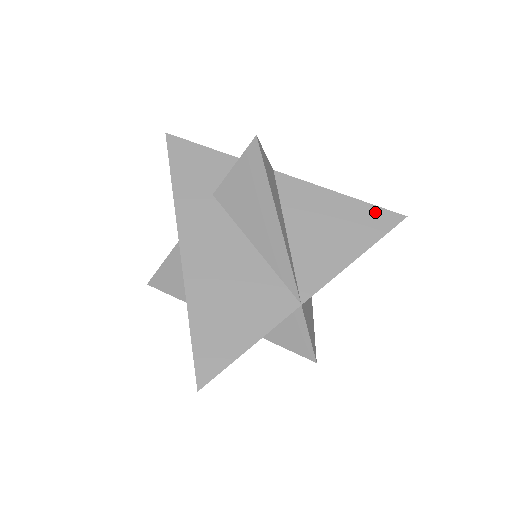
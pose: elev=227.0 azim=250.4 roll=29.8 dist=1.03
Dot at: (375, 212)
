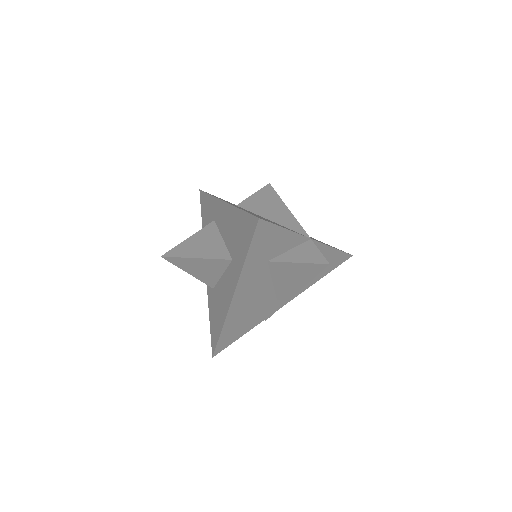
Dot at: (342, 256)
